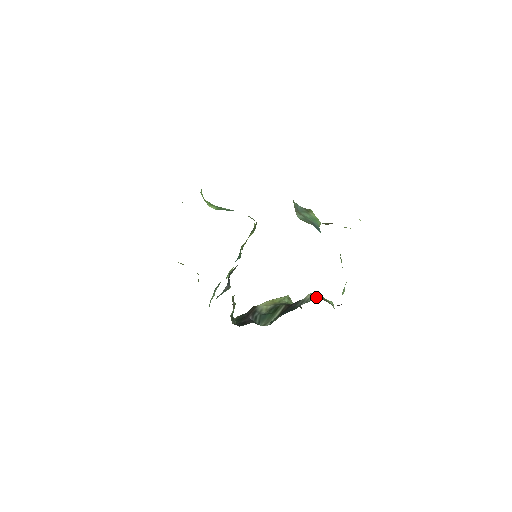
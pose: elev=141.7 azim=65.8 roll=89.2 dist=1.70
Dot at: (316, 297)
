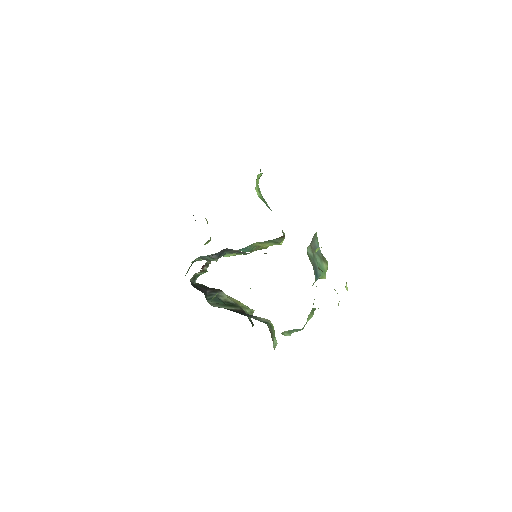
Dot at: (267, 323)
